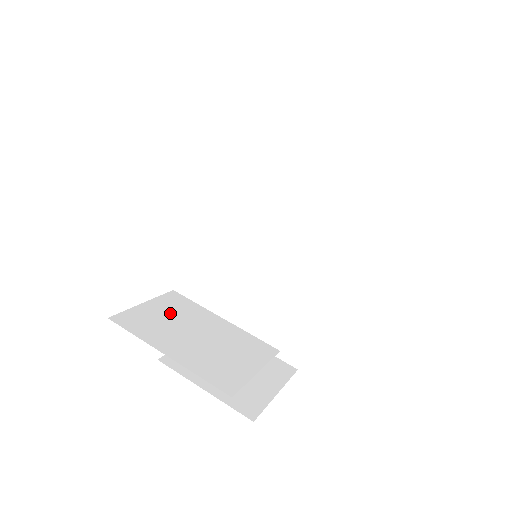
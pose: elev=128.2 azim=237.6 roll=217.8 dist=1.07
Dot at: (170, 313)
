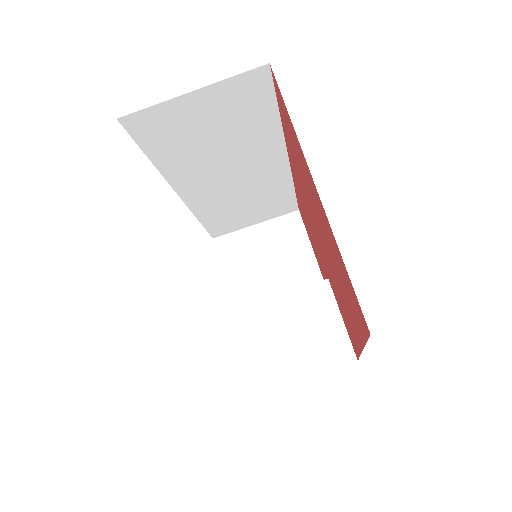
Dot at: (250, 340)
